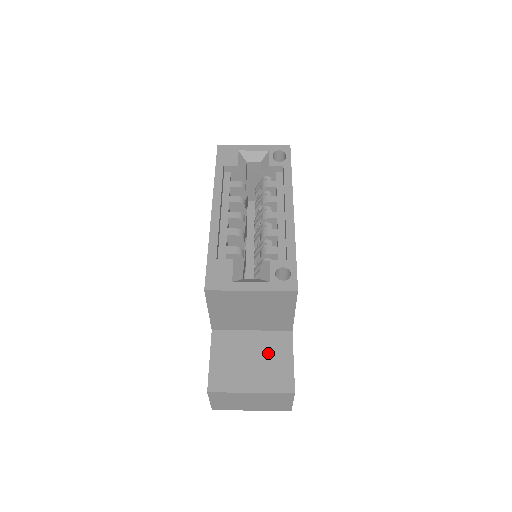
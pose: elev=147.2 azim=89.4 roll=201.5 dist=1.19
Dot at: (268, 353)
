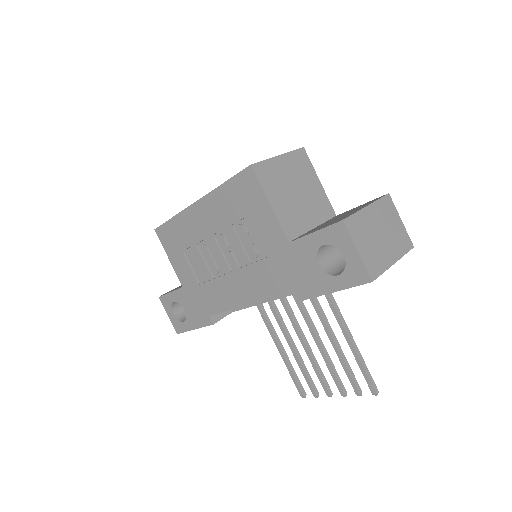
Dot at: occluded
